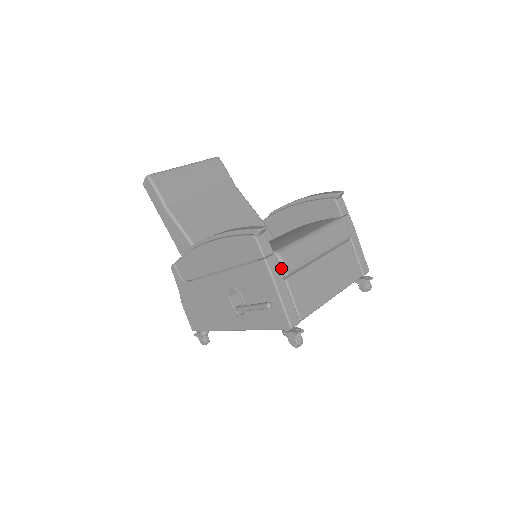
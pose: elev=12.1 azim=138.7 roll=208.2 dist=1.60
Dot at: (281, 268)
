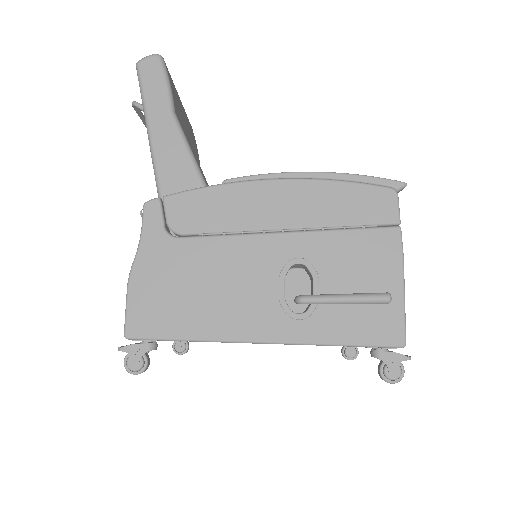
Dot at: occluded
